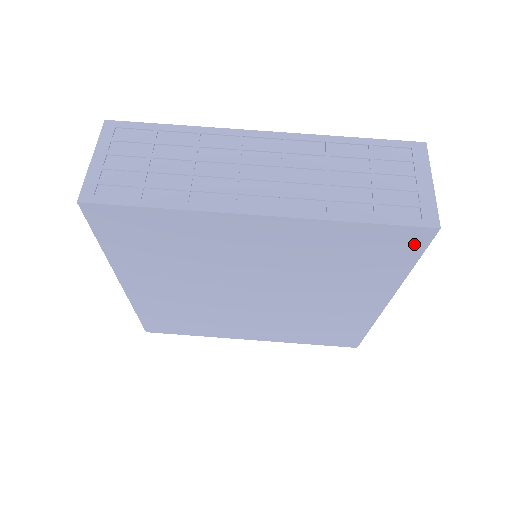
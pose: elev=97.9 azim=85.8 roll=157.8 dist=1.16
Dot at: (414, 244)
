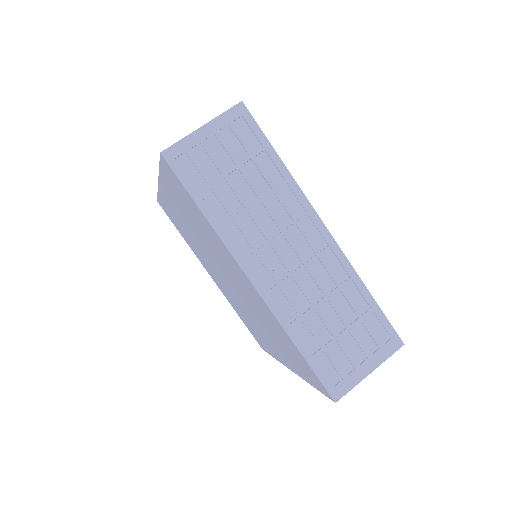
Dot at: (319, 386)
